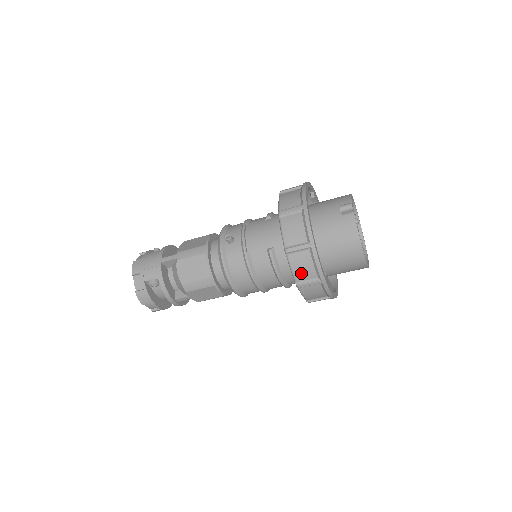
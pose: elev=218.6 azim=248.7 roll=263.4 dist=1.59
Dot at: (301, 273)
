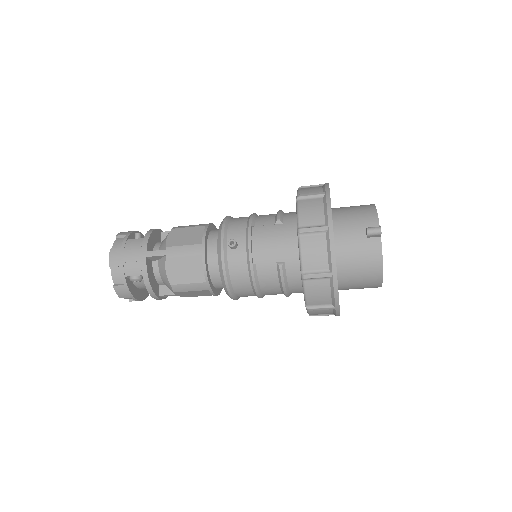
Dot at: (315, 299)
